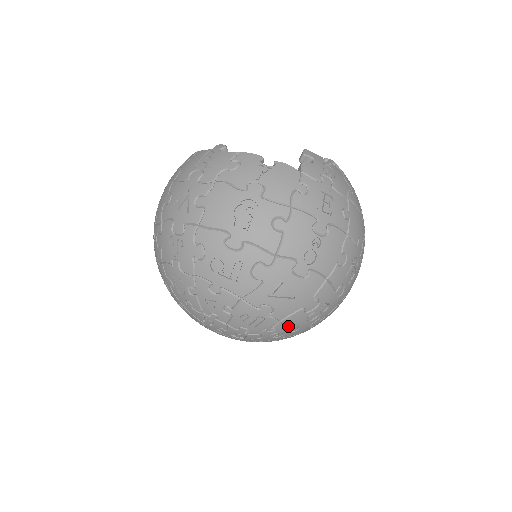
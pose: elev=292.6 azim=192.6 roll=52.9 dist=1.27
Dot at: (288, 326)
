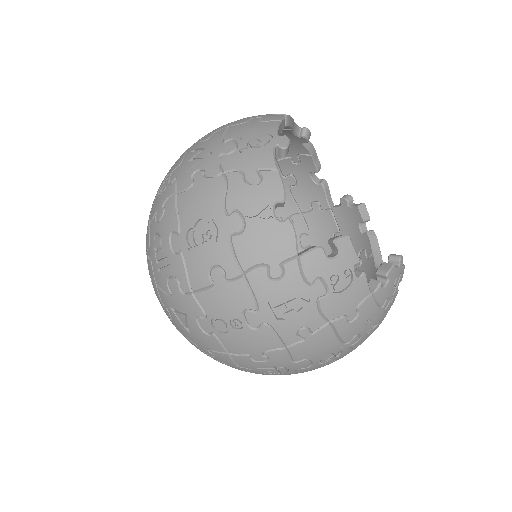
Dot at: occluded
